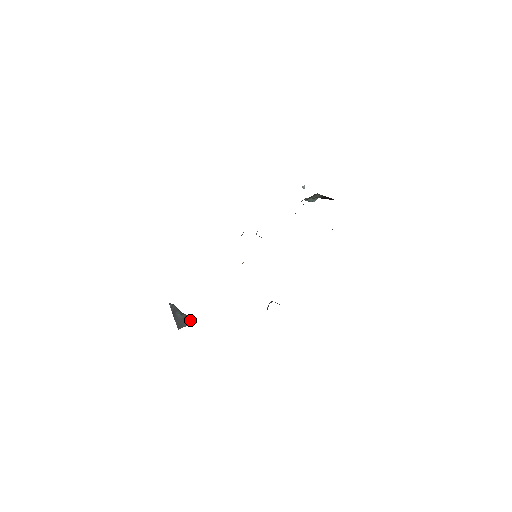
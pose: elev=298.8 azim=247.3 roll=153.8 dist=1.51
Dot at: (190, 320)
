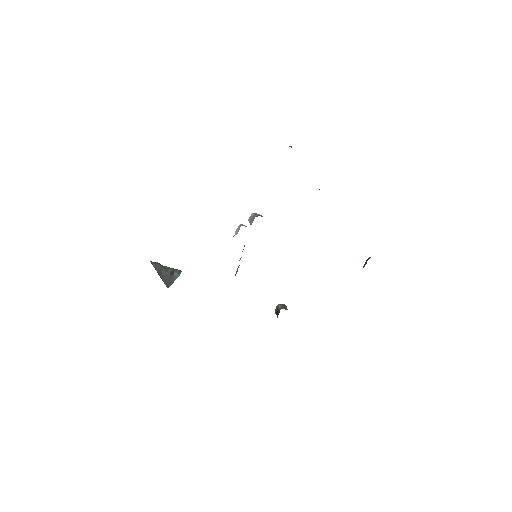
Dot at: (176, 273)
